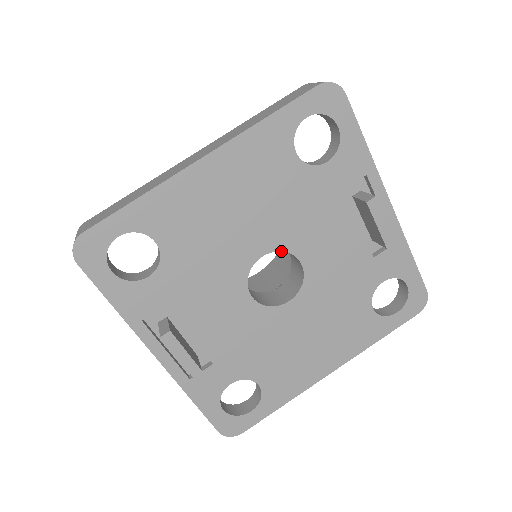
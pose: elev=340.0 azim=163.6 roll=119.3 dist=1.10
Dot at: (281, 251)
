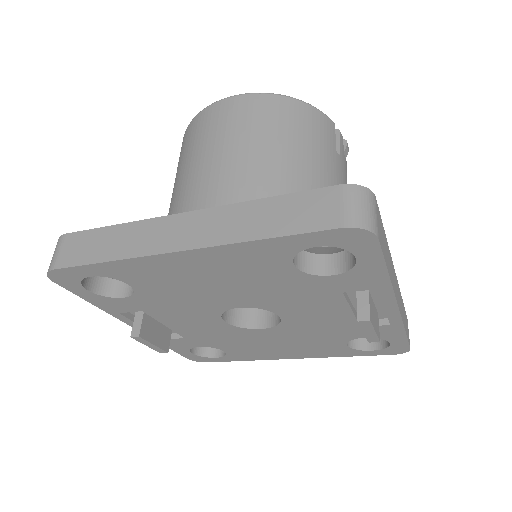
Dot at: (260, 308)
